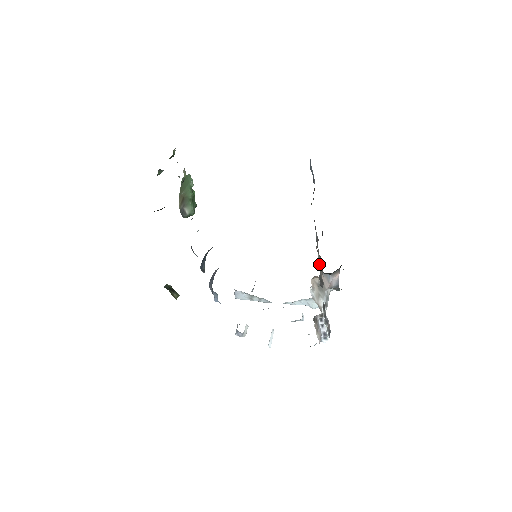
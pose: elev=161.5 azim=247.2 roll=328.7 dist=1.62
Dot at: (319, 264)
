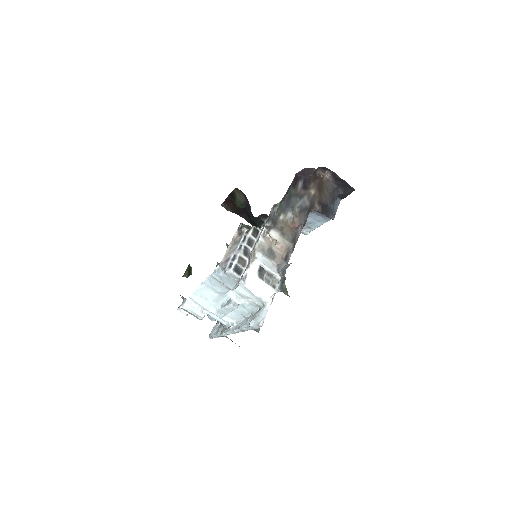
Dot at: (283, 211)
